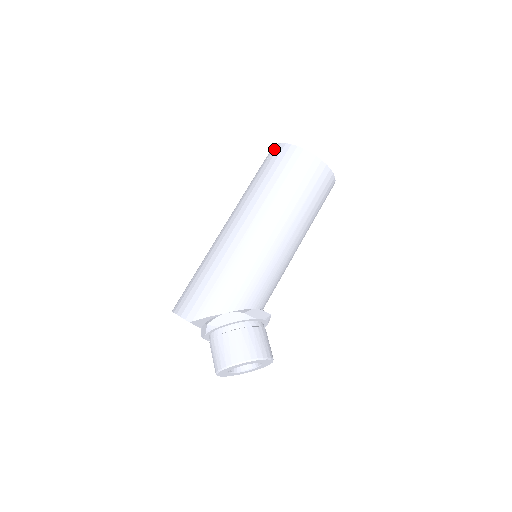
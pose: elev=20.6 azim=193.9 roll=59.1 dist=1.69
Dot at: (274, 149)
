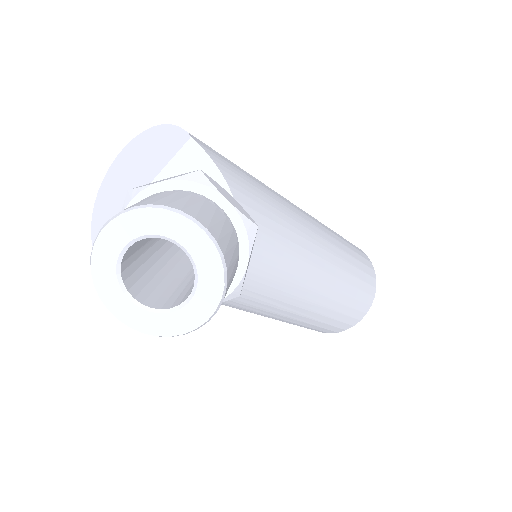
Dot at: occluded
